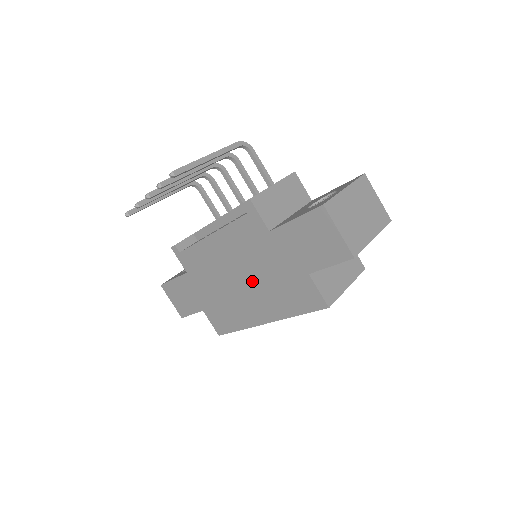
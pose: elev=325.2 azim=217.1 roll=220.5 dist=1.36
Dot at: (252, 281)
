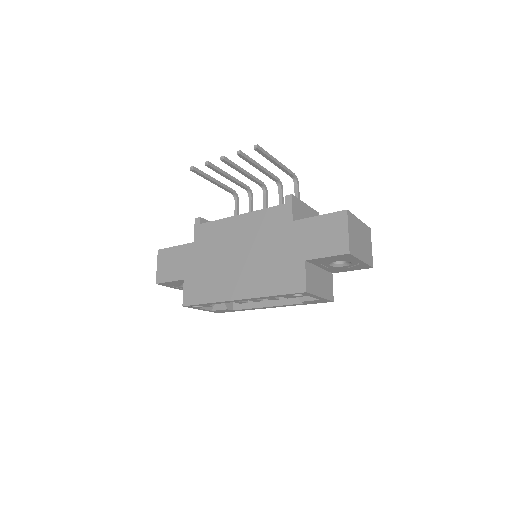
Dot at: (251, 259)
